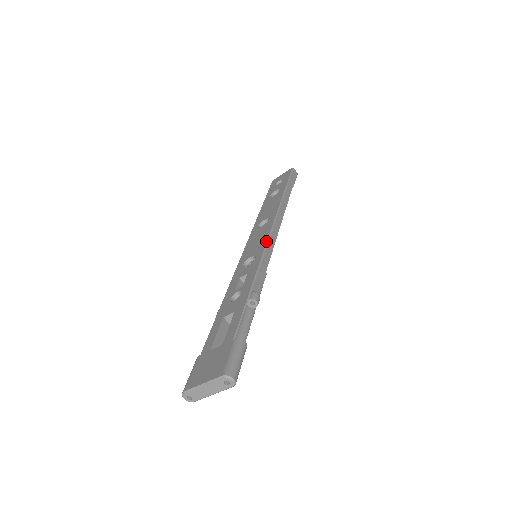
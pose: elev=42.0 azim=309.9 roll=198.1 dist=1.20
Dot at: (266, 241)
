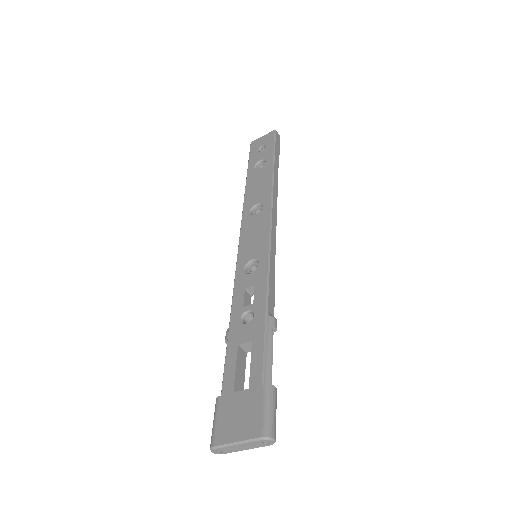
Dot at: (268, 240)
